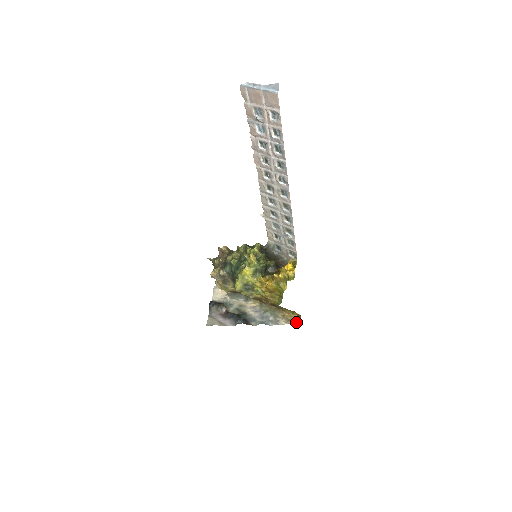
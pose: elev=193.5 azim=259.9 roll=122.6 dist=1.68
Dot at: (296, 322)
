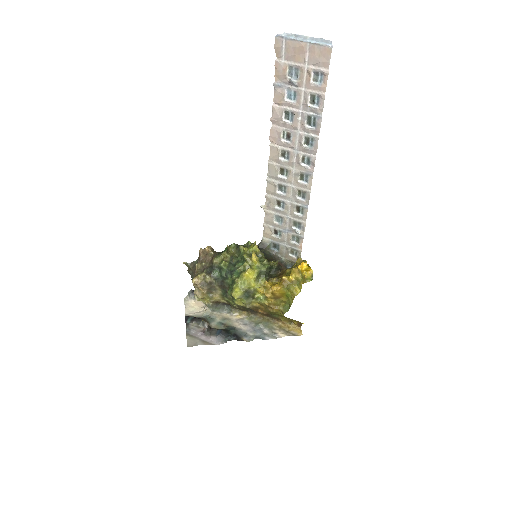
Dot at: (296, 333)
